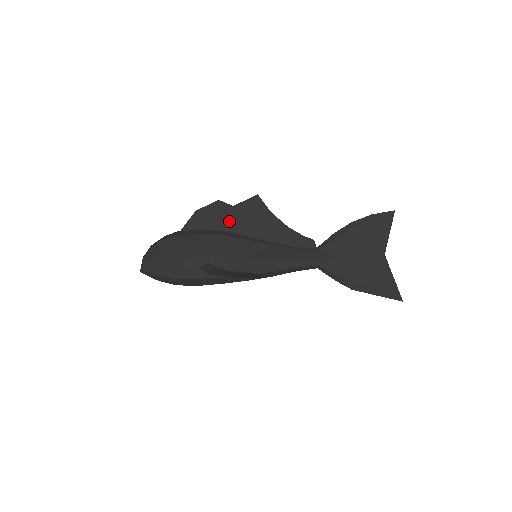
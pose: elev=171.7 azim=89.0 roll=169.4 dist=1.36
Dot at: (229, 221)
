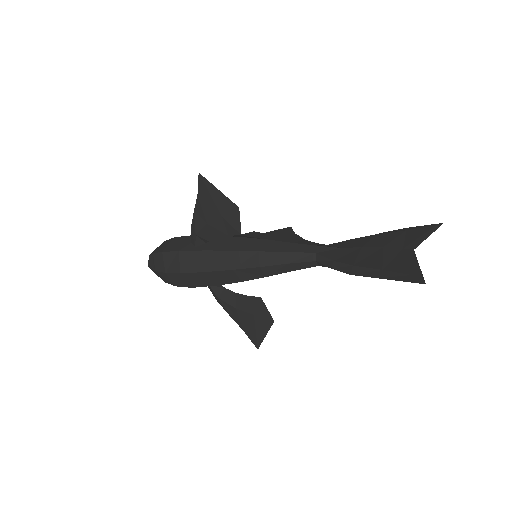
Dot at: occluded
